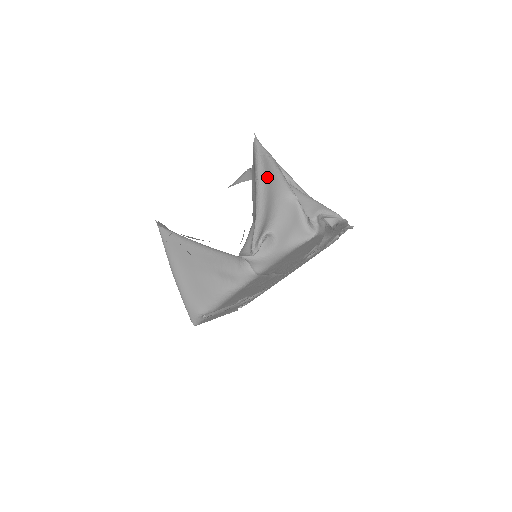
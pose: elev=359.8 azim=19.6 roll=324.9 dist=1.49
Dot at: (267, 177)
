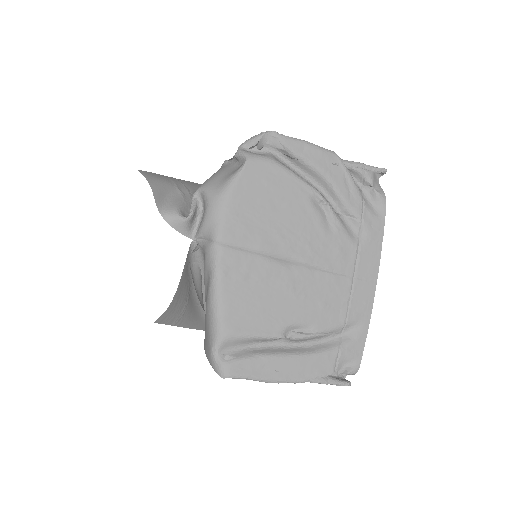
Dot at: occluded
